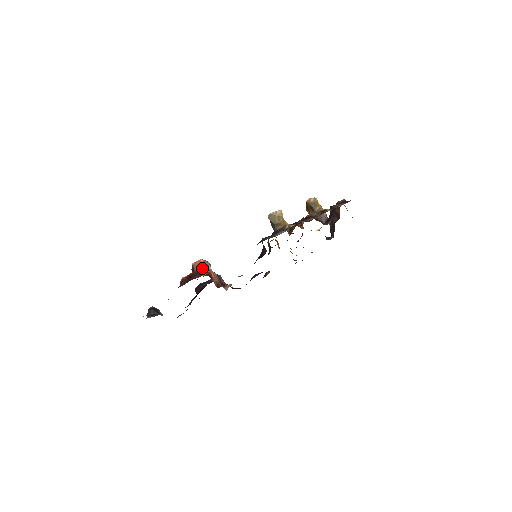
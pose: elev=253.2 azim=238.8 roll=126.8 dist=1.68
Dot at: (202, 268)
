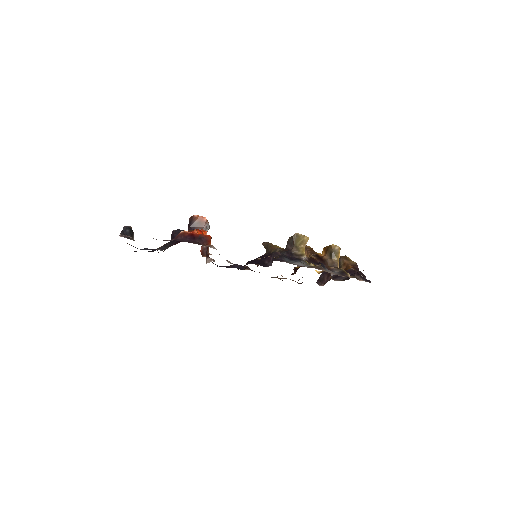
Dot at: (209, 237)
